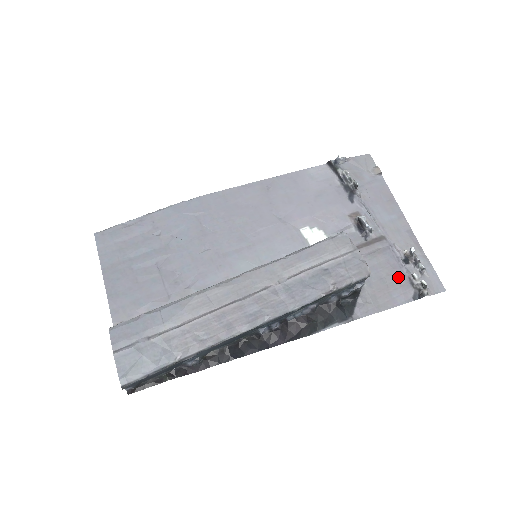
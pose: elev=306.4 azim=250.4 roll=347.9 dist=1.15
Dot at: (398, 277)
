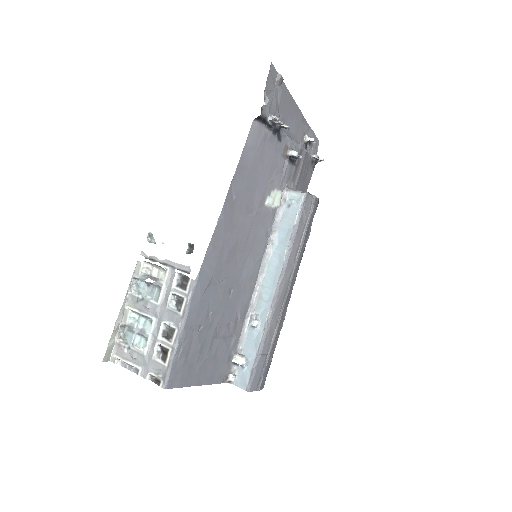
Dot at: (309, 167)
